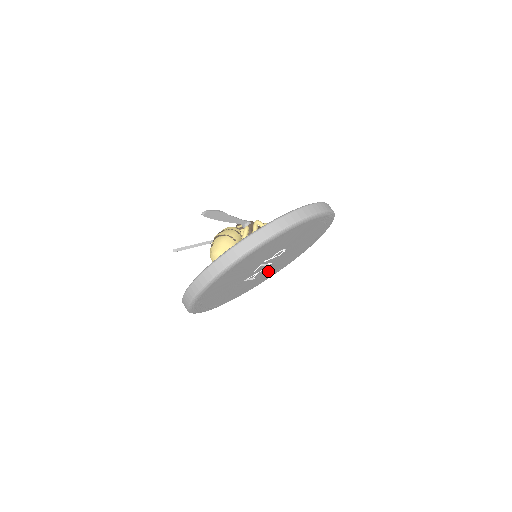
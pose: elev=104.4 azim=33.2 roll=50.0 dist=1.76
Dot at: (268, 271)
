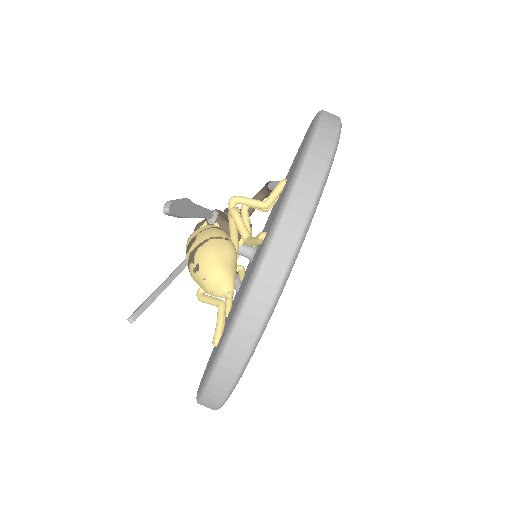
Dot at: occluded
